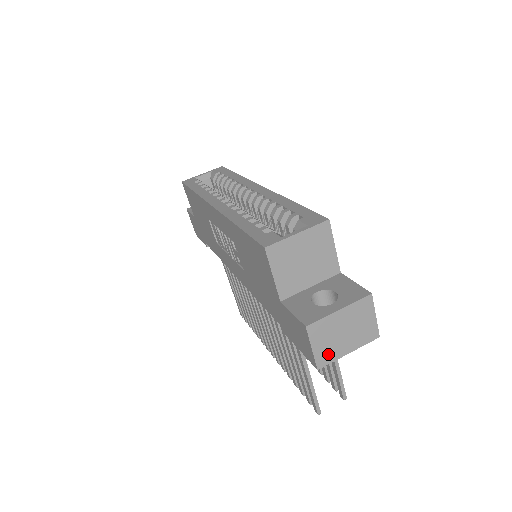
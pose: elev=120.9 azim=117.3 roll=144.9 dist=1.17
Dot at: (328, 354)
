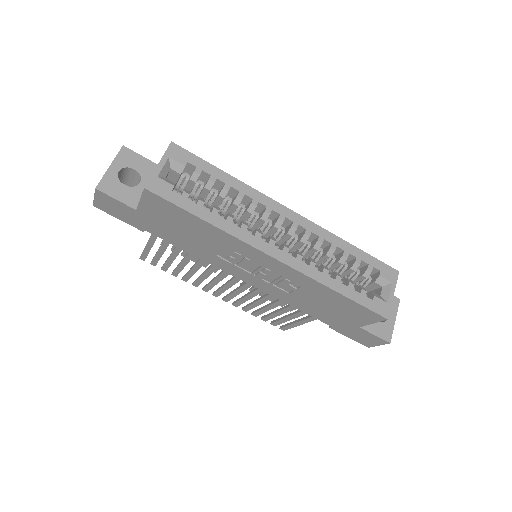
Dot at: occluded
